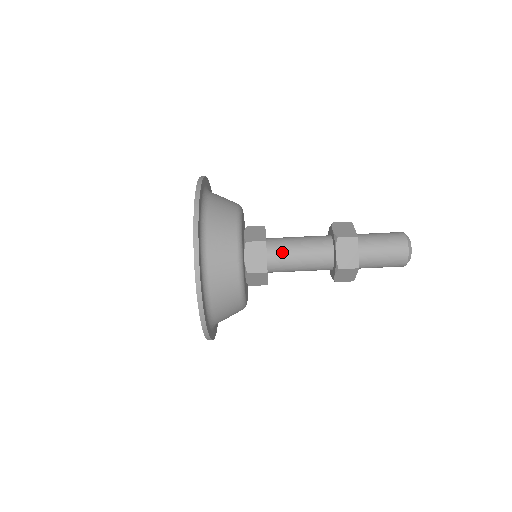
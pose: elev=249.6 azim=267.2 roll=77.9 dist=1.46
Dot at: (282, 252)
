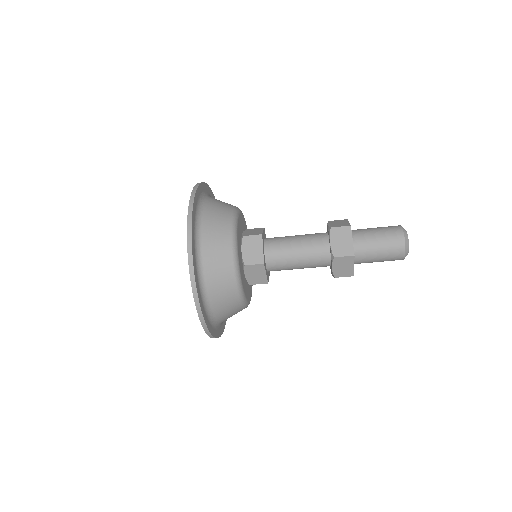
Dot at: (279, 246)
